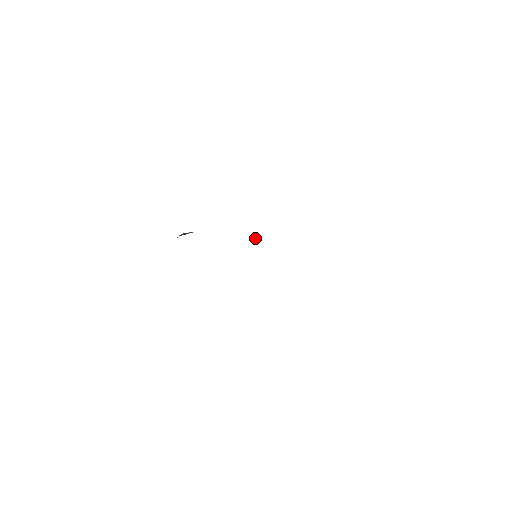
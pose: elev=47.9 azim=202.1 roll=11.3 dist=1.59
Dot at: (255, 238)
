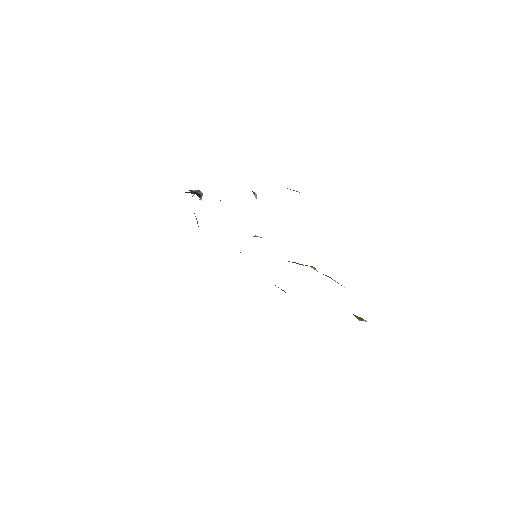
Dot at: (257, 236)
